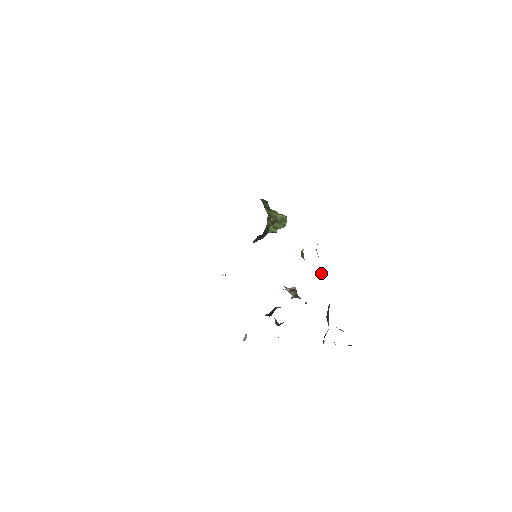
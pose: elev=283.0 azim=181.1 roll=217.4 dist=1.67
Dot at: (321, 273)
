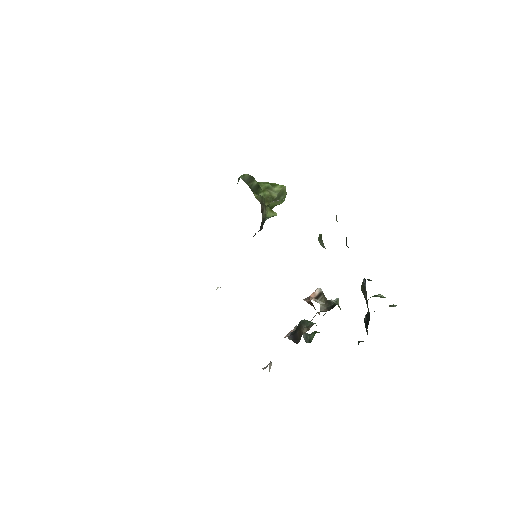
Dot at: (348, 247)
